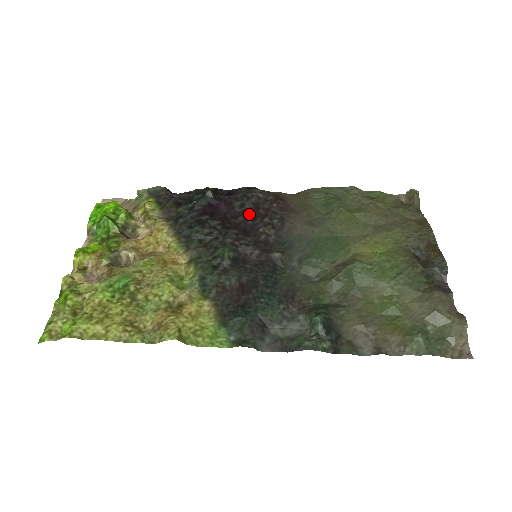
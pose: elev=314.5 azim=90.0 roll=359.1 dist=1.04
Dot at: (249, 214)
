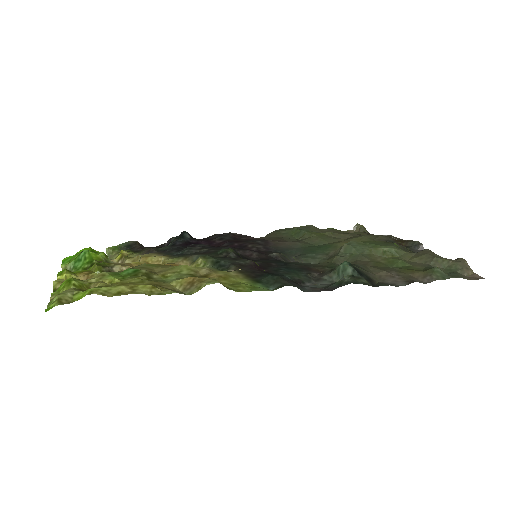
Dot at: (232, 241)
